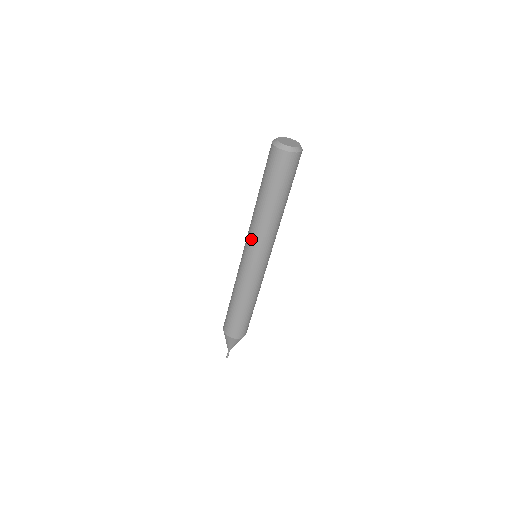
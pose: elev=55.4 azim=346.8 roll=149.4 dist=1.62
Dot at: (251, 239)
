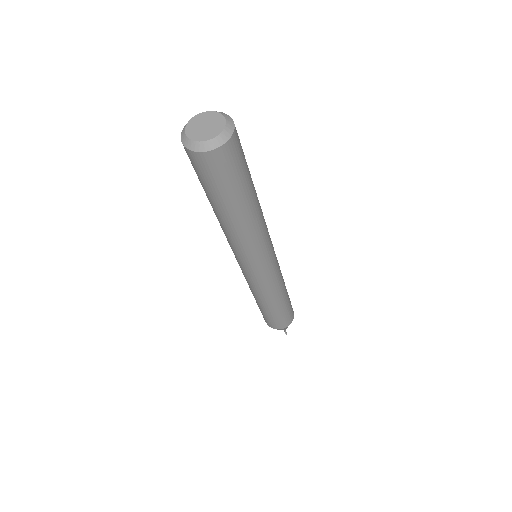
Dot at: (233, 251)
